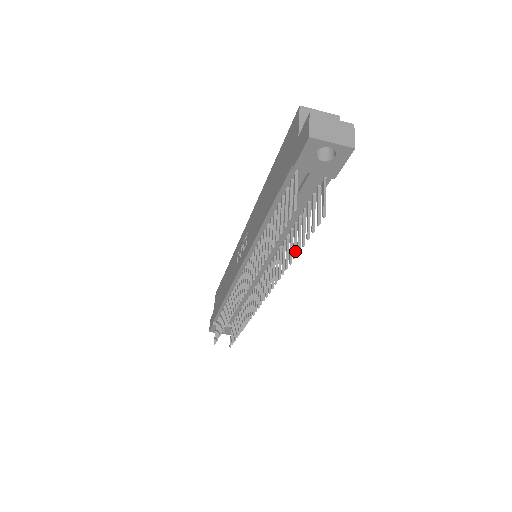
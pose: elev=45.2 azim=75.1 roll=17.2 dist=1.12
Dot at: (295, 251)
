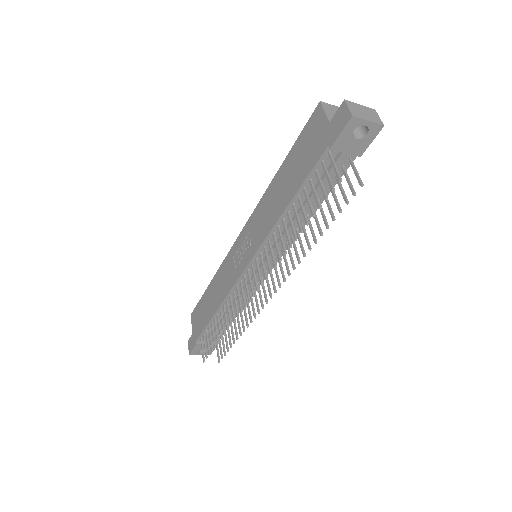
Dot at: (321, 230)
